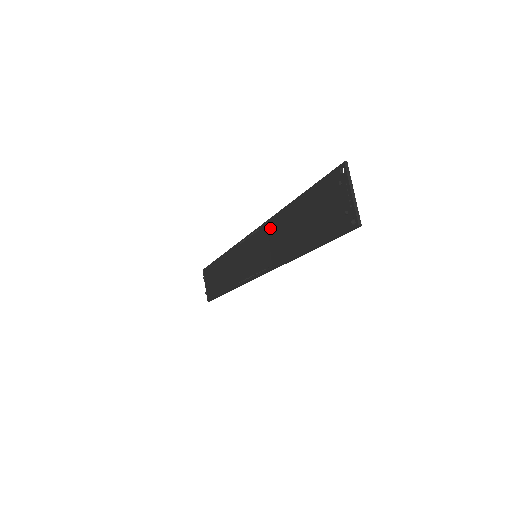
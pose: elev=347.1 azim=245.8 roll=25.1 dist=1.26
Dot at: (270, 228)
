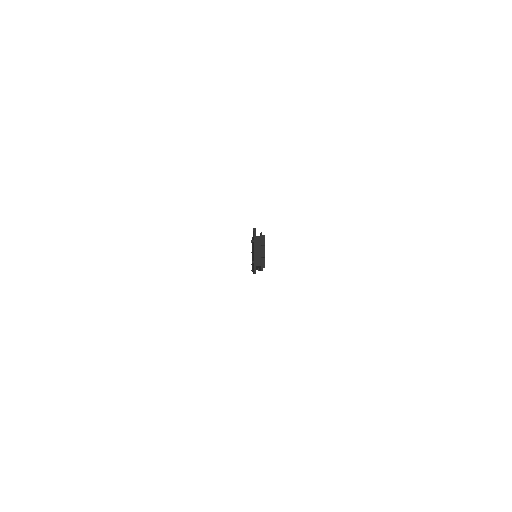
Dot at: occluded
